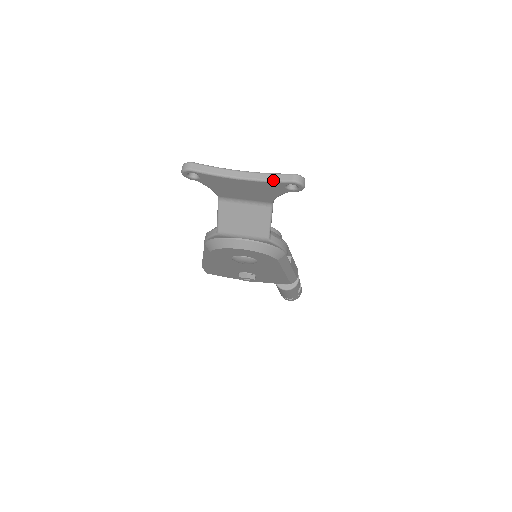
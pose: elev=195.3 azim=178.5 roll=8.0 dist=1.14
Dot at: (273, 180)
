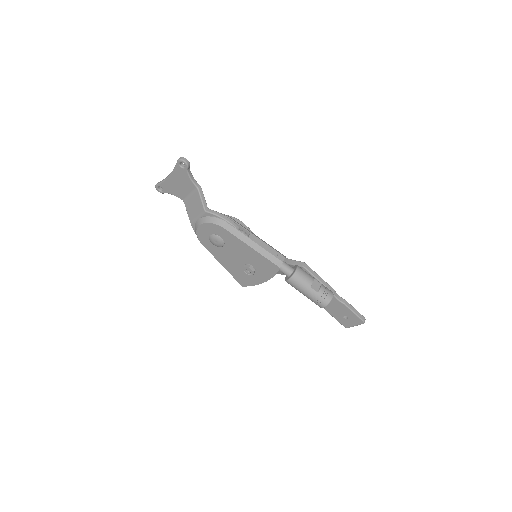
Dot at: (175, 167)
